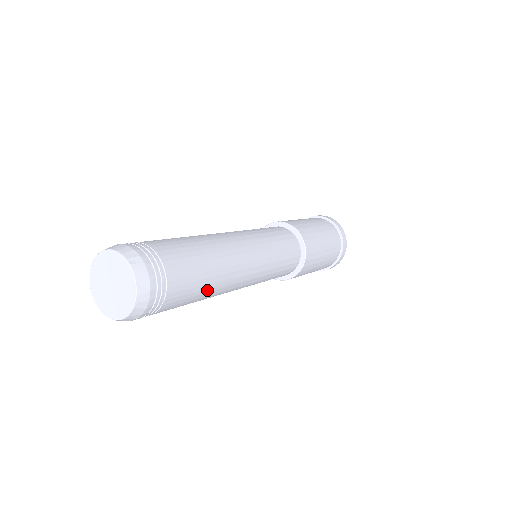
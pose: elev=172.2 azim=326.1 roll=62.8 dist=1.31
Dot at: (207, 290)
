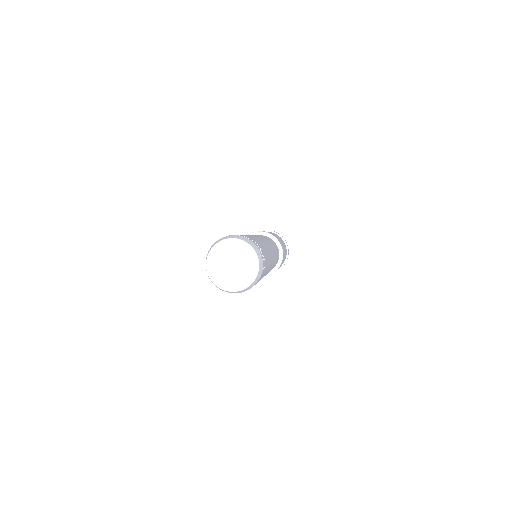
Dot at: occluded
